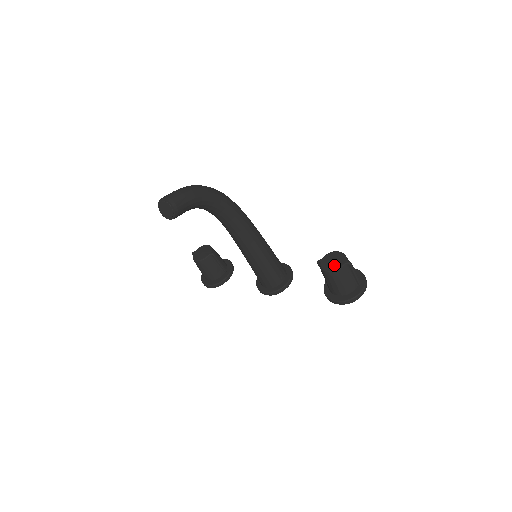
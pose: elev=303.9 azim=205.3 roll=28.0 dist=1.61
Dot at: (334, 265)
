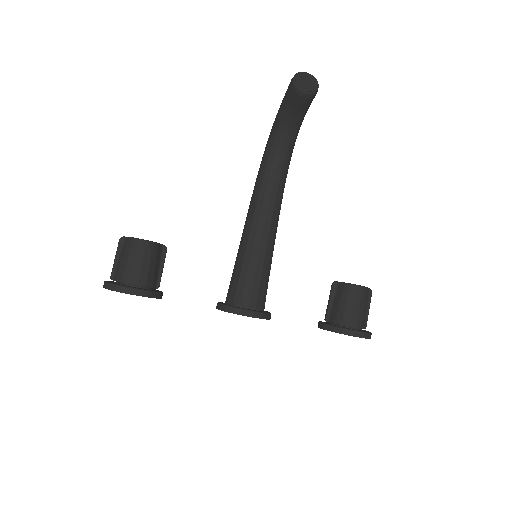
Dot at: occluded
